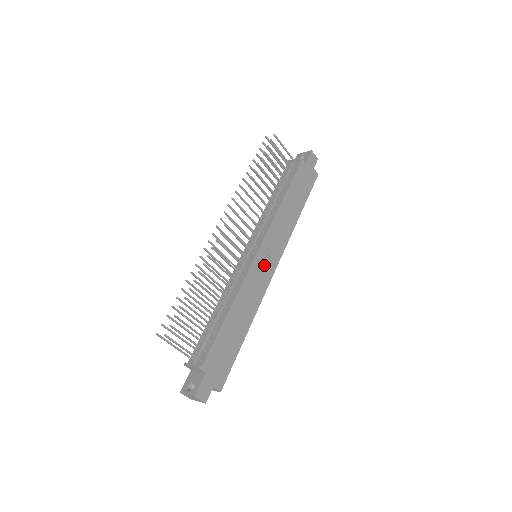
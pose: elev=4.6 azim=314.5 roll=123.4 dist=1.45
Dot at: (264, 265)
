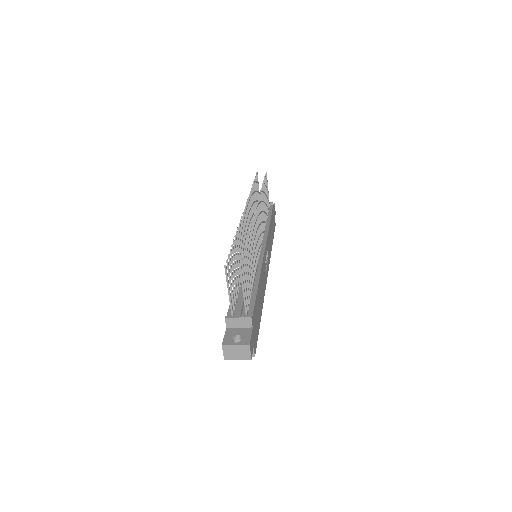
Dot at: (265, 264)
